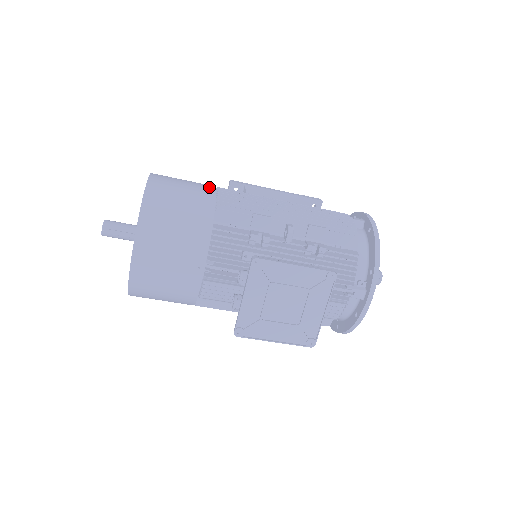
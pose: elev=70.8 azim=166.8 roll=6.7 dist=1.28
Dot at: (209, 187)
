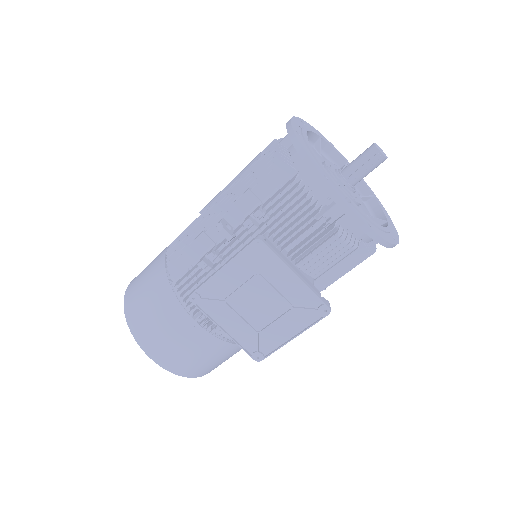
Dot at: (164, 250)
